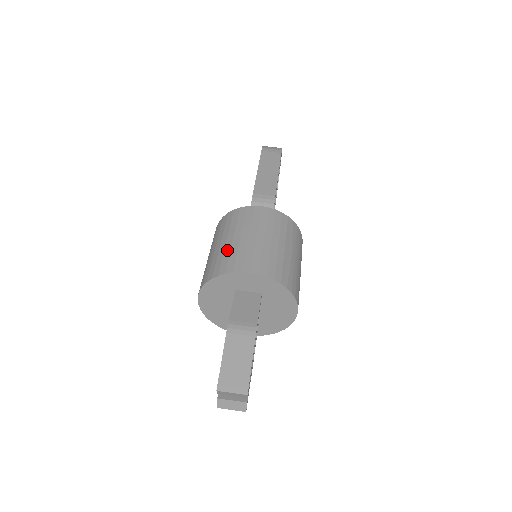
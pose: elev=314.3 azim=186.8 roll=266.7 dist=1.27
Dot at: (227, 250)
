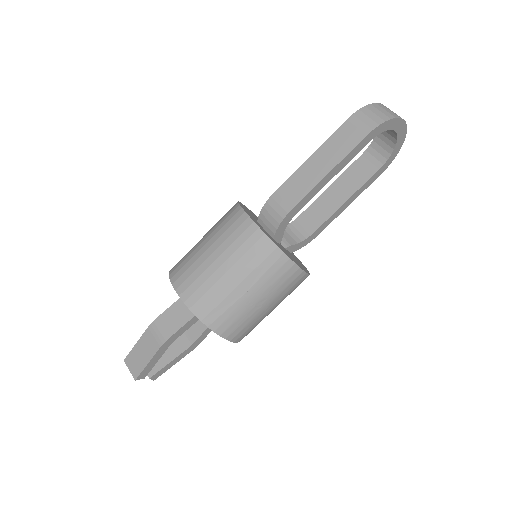
Dot at: (192, 254)
